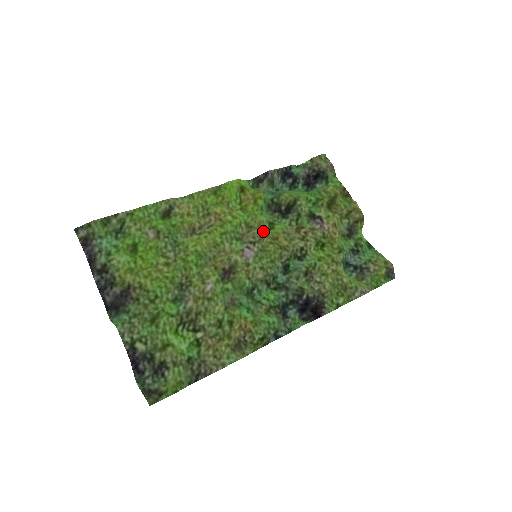
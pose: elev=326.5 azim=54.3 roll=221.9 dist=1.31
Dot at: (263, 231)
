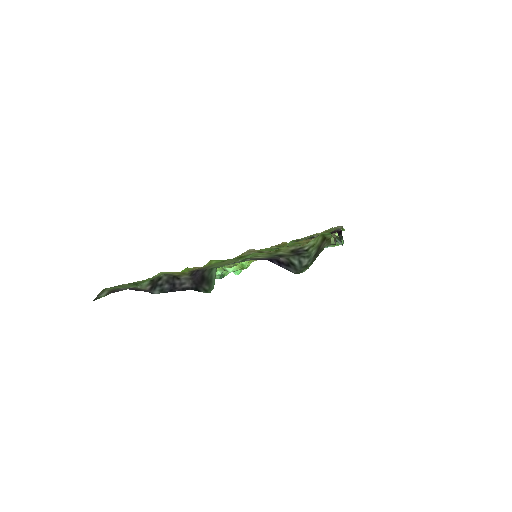
Dot at: occluded
